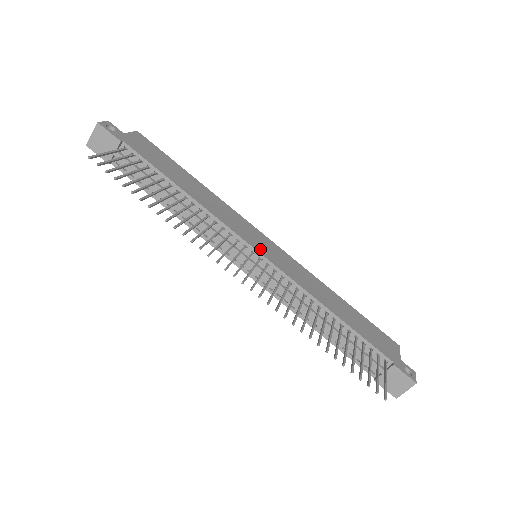
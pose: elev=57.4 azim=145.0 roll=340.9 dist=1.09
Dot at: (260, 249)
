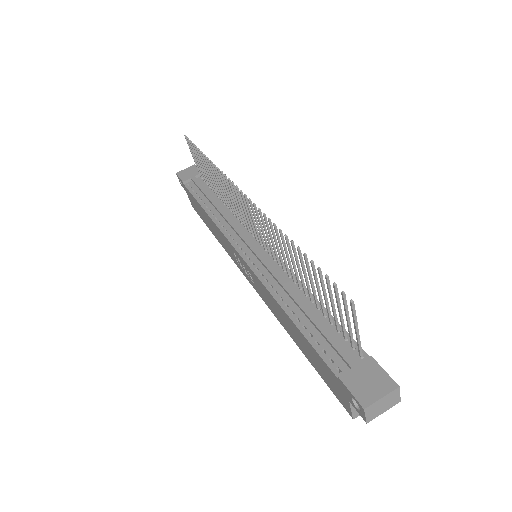
Dot at: occluded
